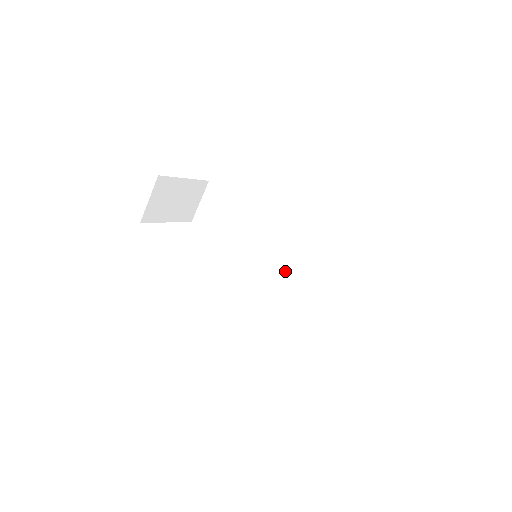
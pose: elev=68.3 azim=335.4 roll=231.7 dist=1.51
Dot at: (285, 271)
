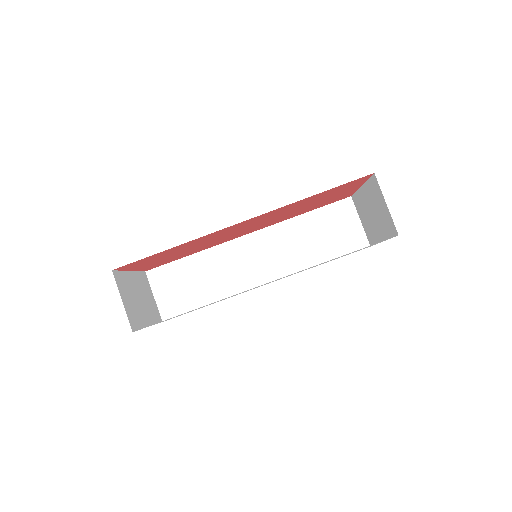
Dot at: (280, 263)
